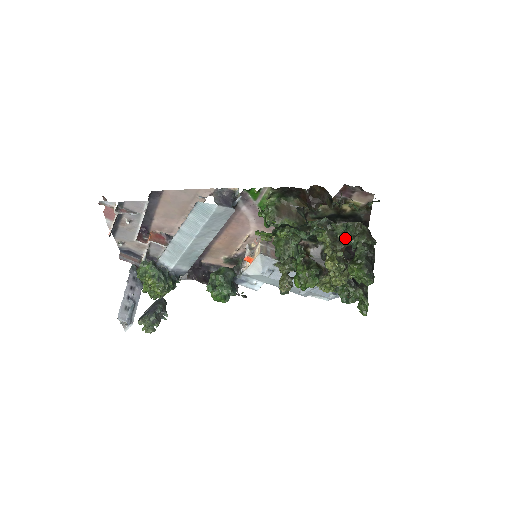
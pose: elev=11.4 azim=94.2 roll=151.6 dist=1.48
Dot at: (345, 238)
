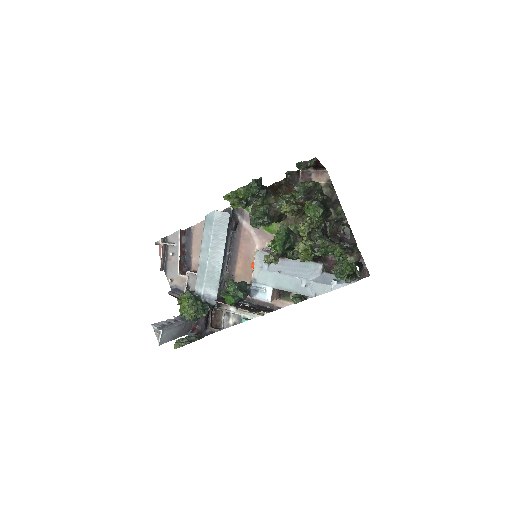
Dot at: (295, 189)
